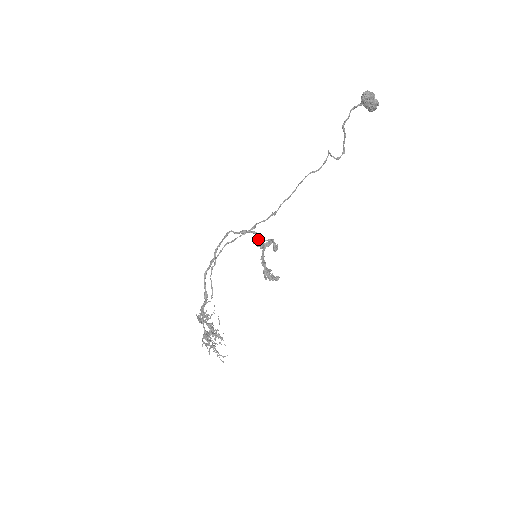
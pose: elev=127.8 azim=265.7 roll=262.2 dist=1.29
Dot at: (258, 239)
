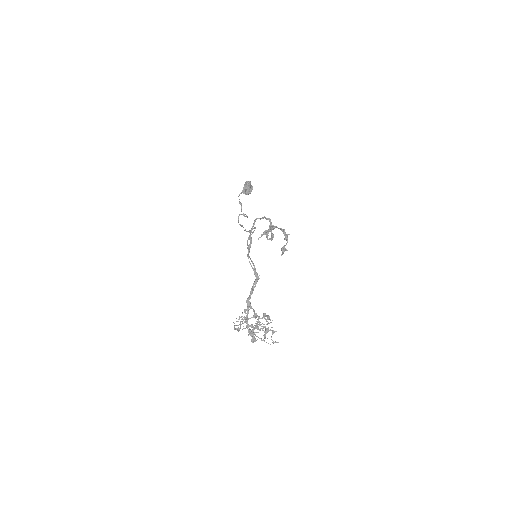
Dot at: (271, 222)
